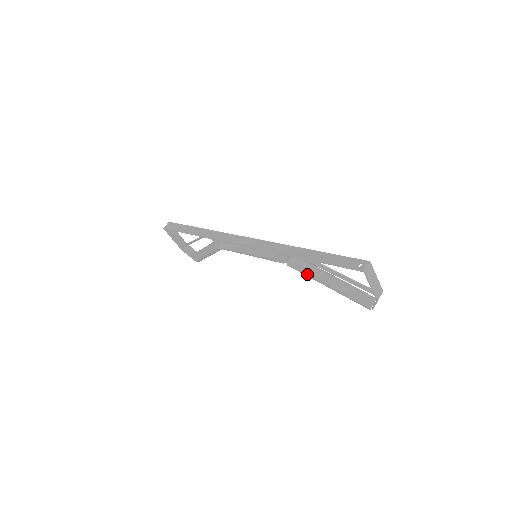
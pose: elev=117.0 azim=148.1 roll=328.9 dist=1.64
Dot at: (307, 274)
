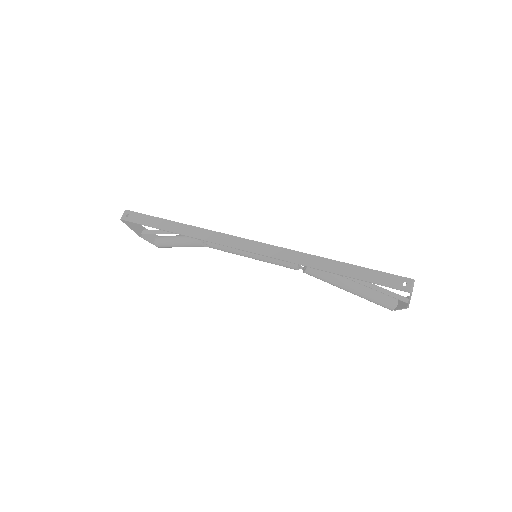
Dot at: (327, 281)
